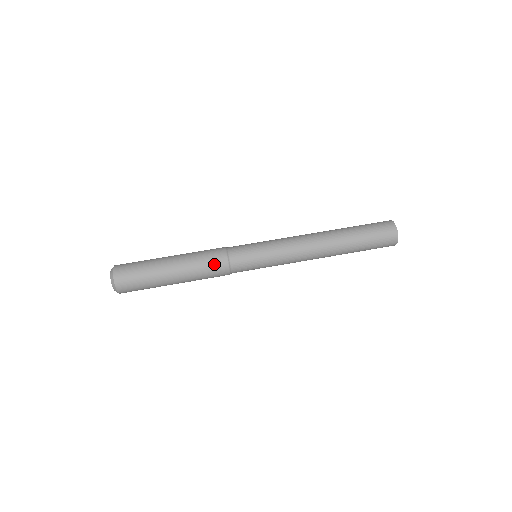
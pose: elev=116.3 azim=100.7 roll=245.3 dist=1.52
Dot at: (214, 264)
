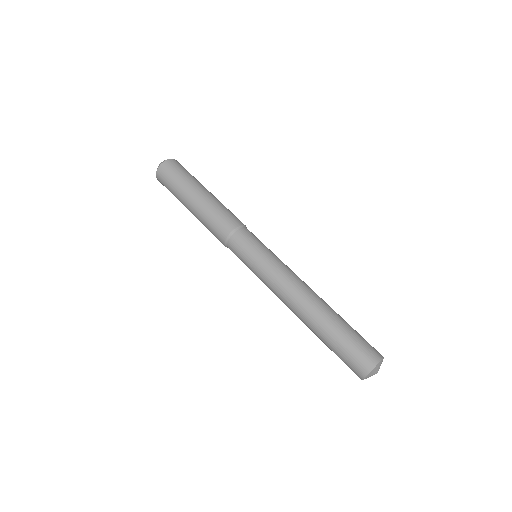
Dot at: (220, 225)
